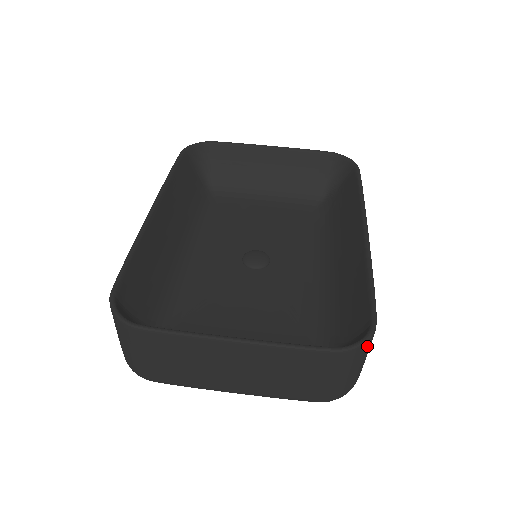
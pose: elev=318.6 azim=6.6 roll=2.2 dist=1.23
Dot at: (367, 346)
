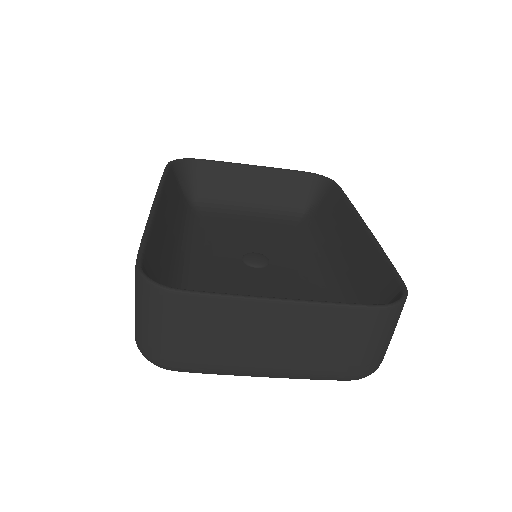
Dot at: (402, 308)
